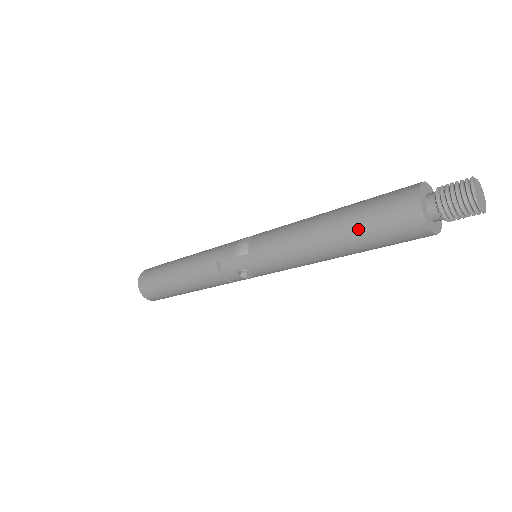
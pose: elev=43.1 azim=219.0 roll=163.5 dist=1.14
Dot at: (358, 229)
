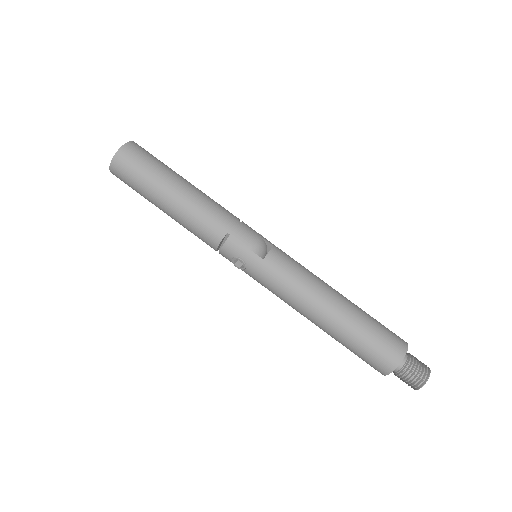
Dot at: (355, 334)
